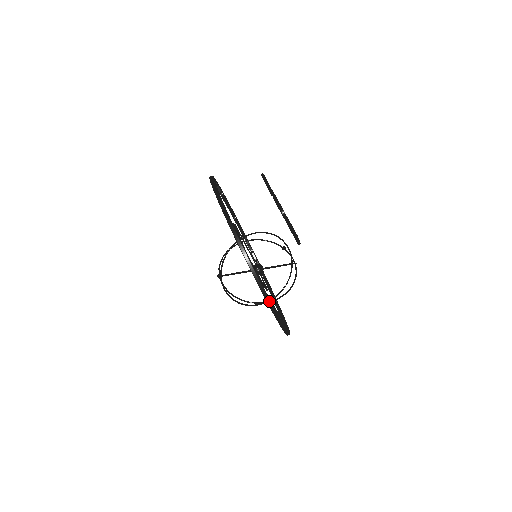
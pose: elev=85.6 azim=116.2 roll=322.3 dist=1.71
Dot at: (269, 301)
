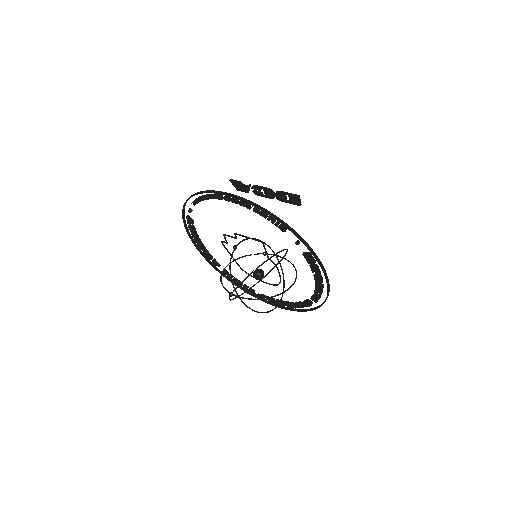
Dot at: (312, 251)
